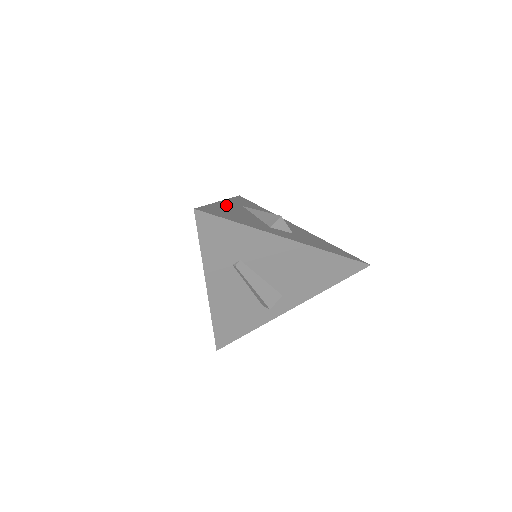
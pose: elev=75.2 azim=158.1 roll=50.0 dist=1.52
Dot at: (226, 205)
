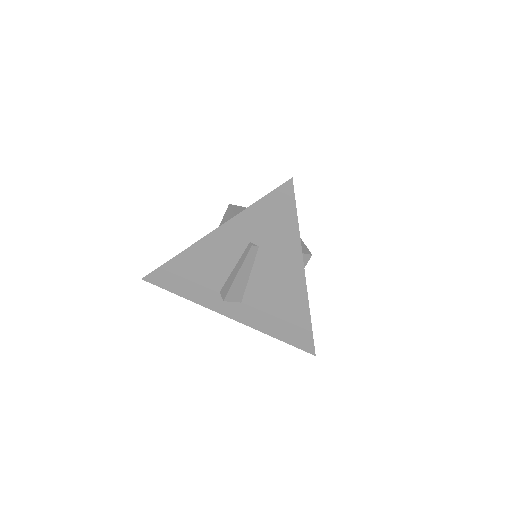
Dot at: occluded
